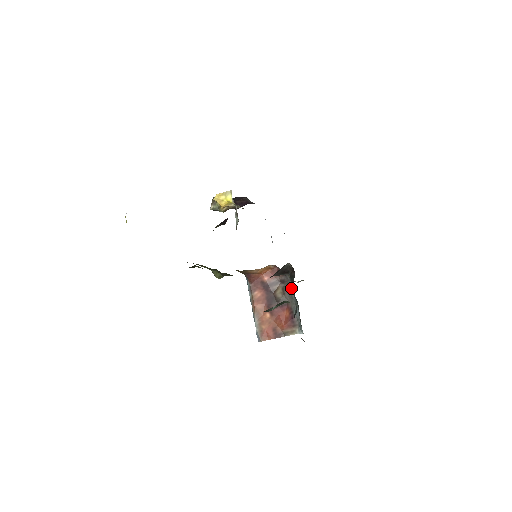
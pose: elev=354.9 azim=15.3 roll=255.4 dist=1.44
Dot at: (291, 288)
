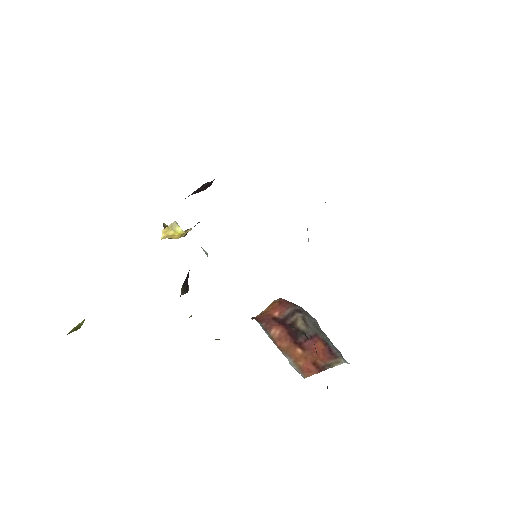
Dot at: (313, 319)
